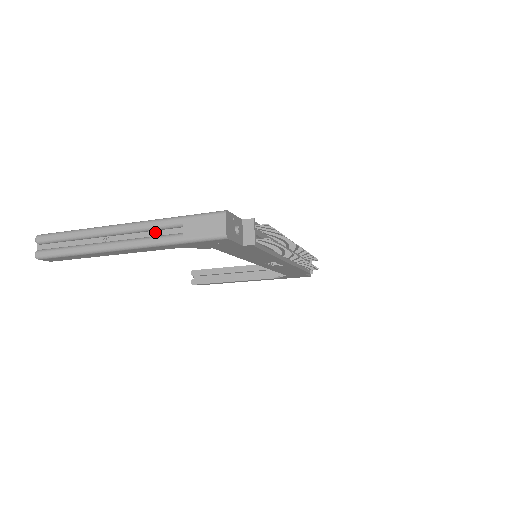
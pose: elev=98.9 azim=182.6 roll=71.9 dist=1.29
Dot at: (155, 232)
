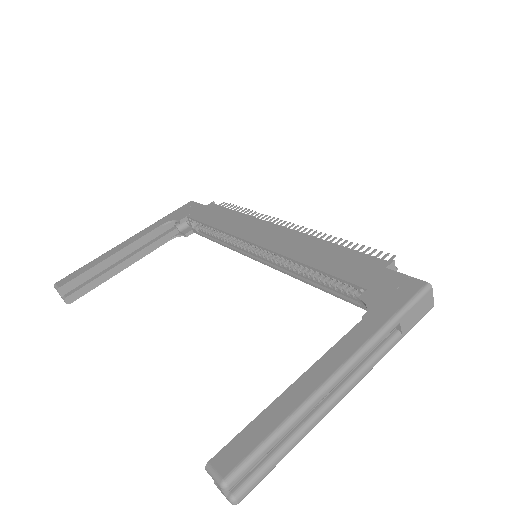
Dot at: (369, 350)
